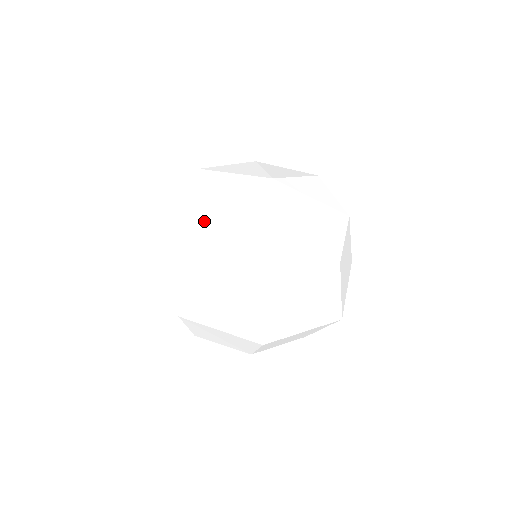
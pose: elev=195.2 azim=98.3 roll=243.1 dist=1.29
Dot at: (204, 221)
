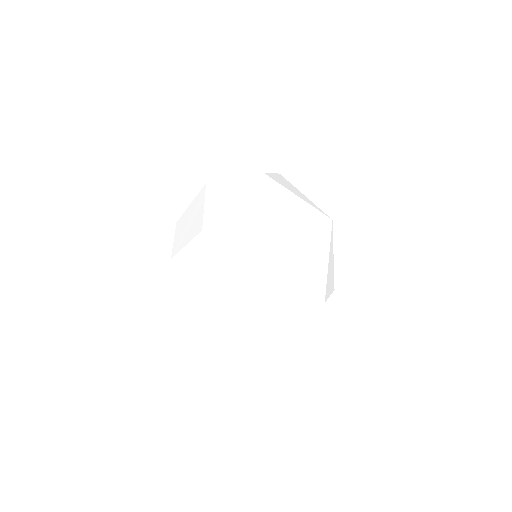
Dot at: (279, 197)
